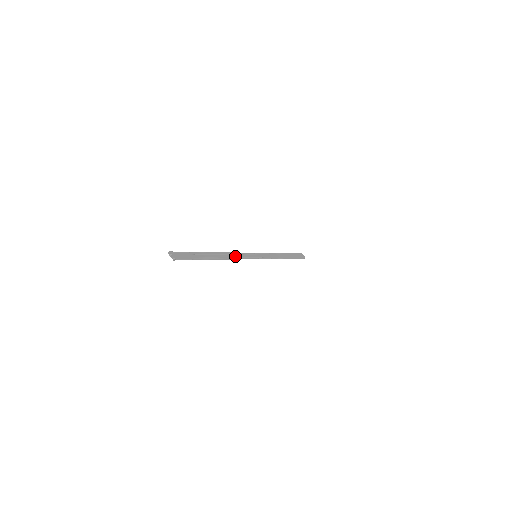
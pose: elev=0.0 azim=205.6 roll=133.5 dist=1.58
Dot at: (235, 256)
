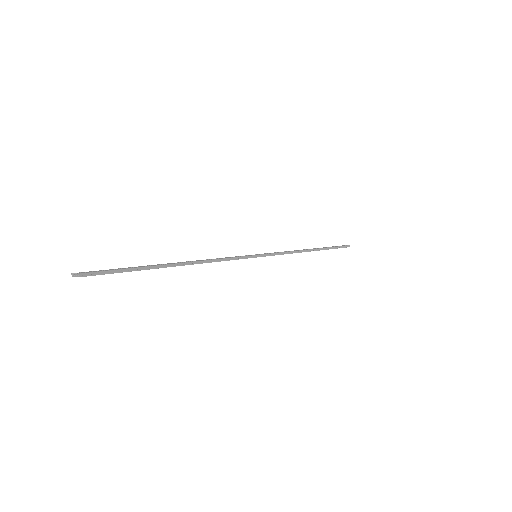
Dot at: (212, 259)
